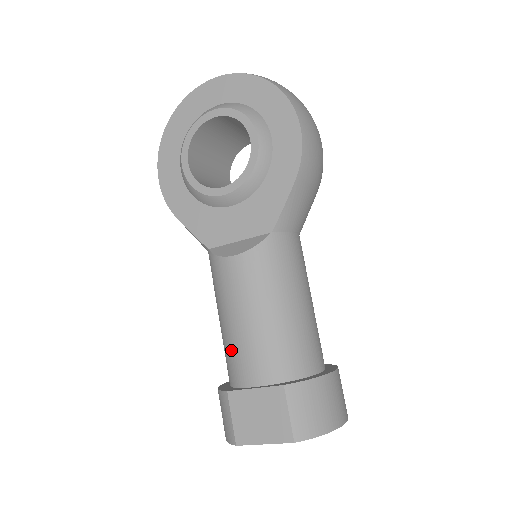
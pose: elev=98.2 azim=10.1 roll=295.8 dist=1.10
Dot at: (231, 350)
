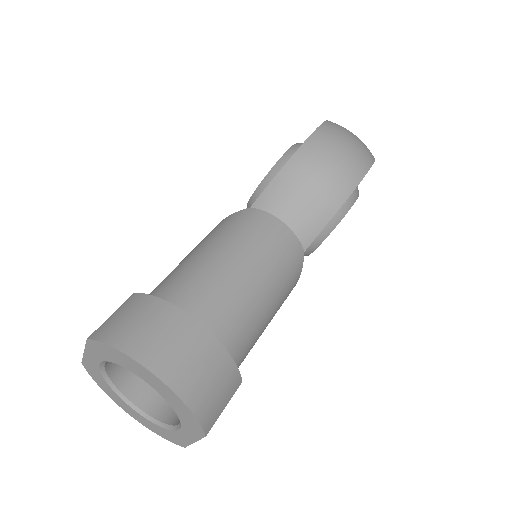
Dot at: occluded
